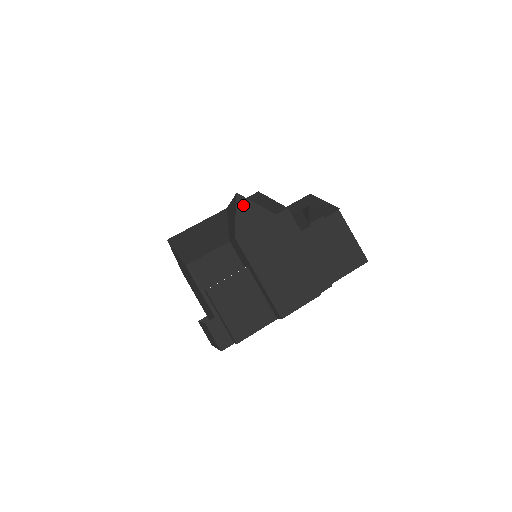
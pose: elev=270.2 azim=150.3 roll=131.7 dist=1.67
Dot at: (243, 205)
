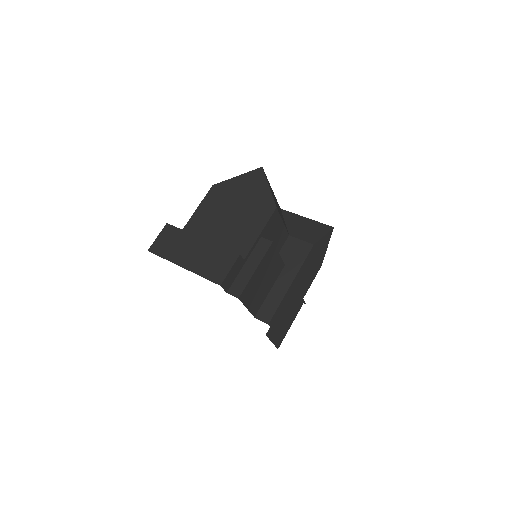
Dot at: (328, 237)
